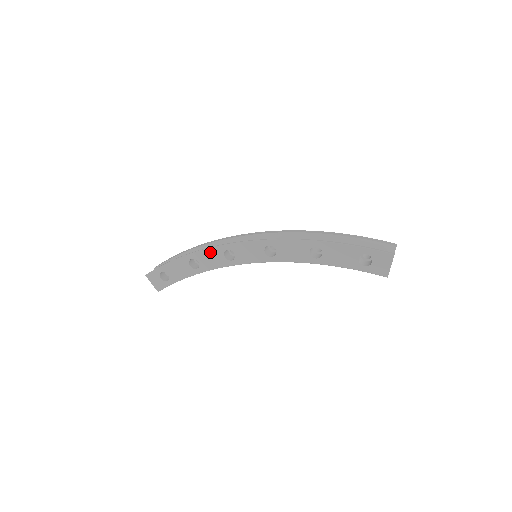
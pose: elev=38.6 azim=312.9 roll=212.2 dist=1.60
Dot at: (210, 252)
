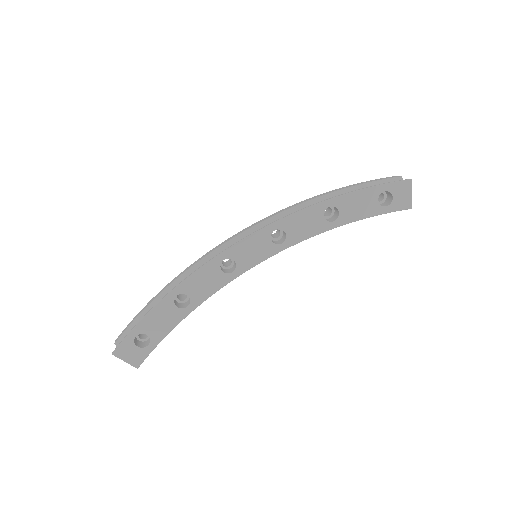
Dot at: (201, 274)
